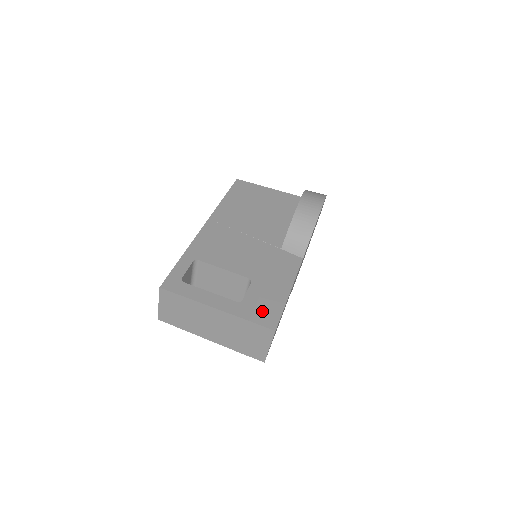
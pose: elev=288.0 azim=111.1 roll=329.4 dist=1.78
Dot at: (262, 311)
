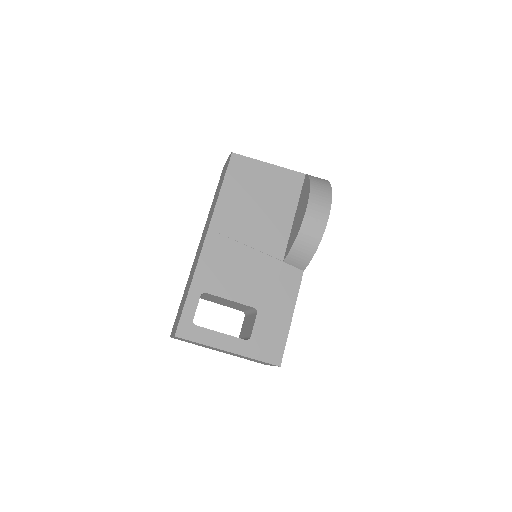
Dot at: (268, 347)
